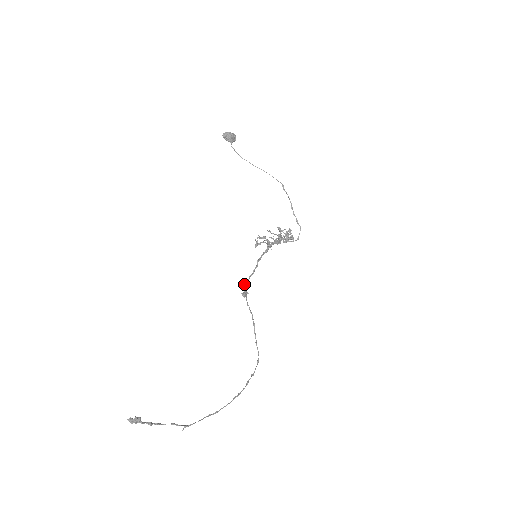
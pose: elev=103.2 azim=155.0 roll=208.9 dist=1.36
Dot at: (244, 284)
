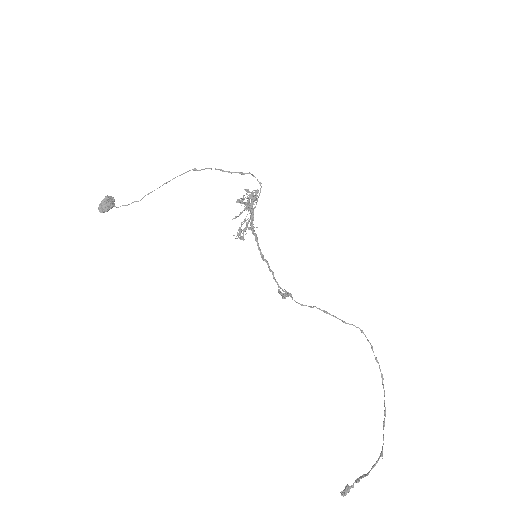
Dot at: (278, 291)
